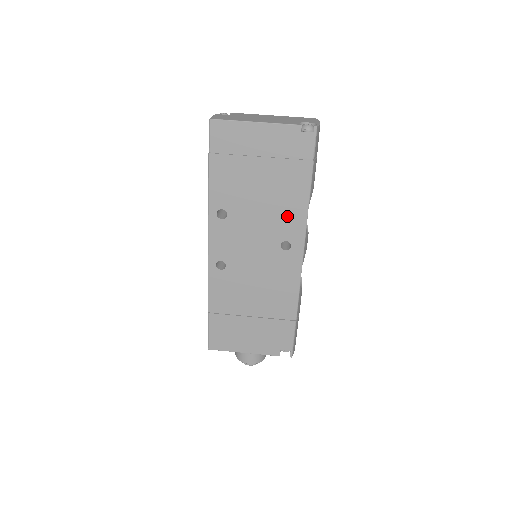
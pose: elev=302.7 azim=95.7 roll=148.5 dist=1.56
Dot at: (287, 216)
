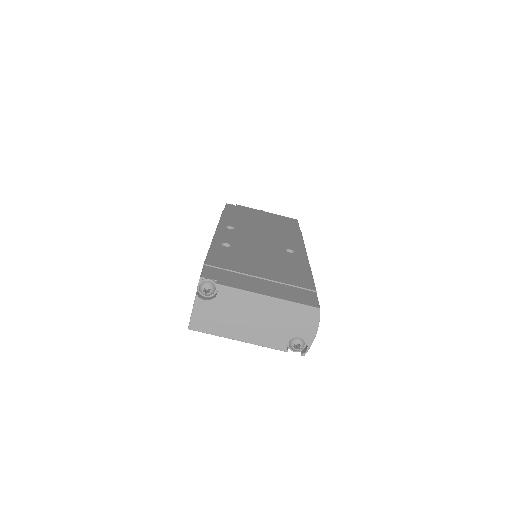
Dot at: occluded
